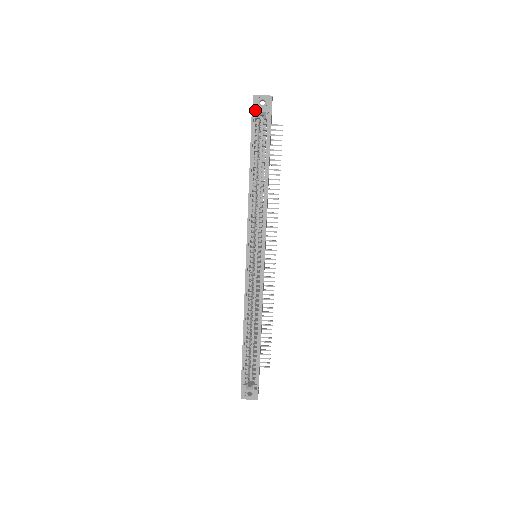
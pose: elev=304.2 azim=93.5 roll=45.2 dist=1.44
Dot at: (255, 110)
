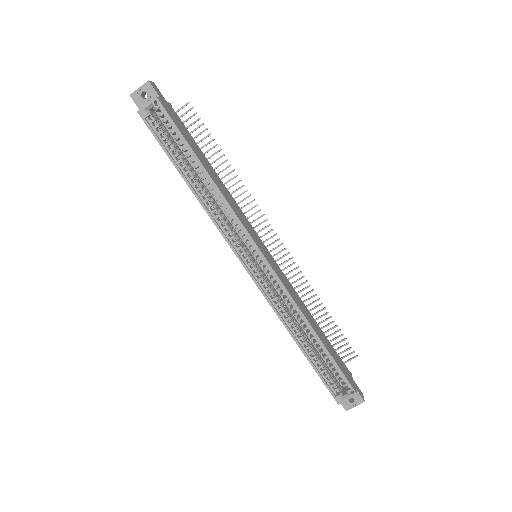
Dot at: (140, 109)
